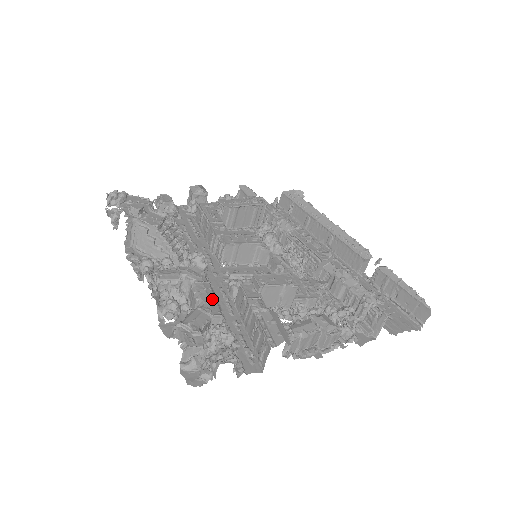
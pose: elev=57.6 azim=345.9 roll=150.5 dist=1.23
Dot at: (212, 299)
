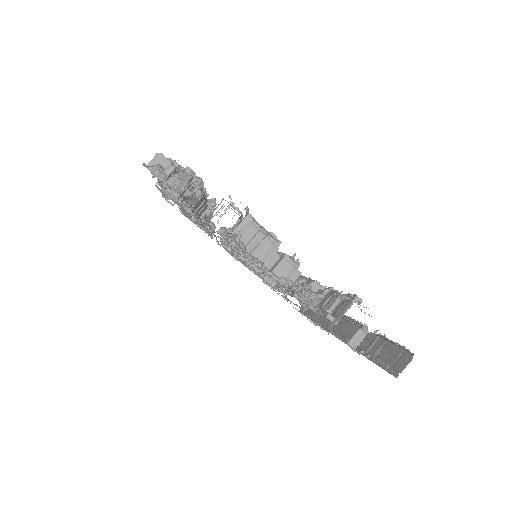
Dot at: occluded
